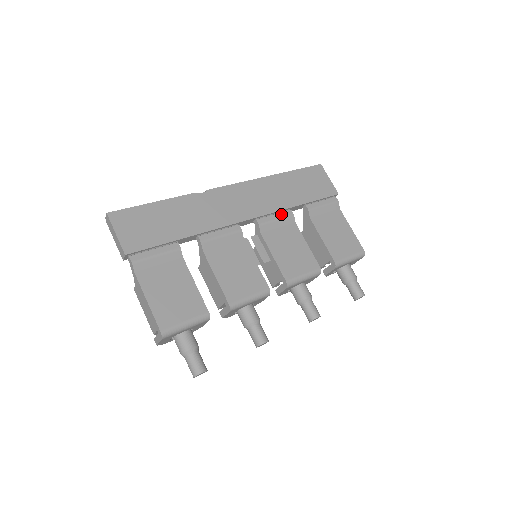
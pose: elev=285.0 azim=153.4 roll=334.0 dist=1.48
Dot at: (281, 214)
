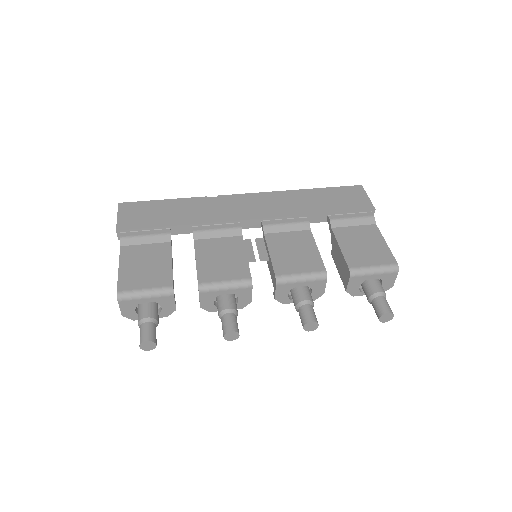
Dot at: (293, 220)
